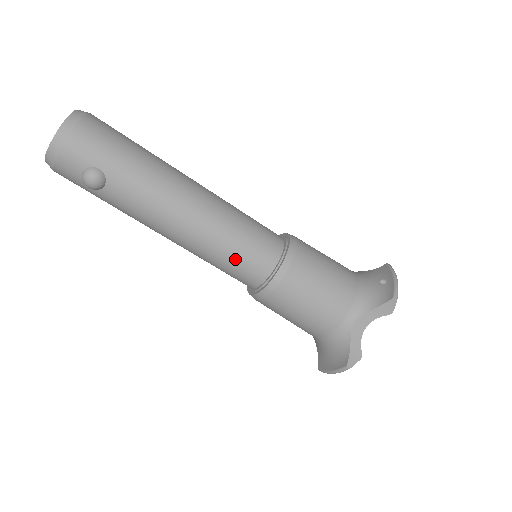
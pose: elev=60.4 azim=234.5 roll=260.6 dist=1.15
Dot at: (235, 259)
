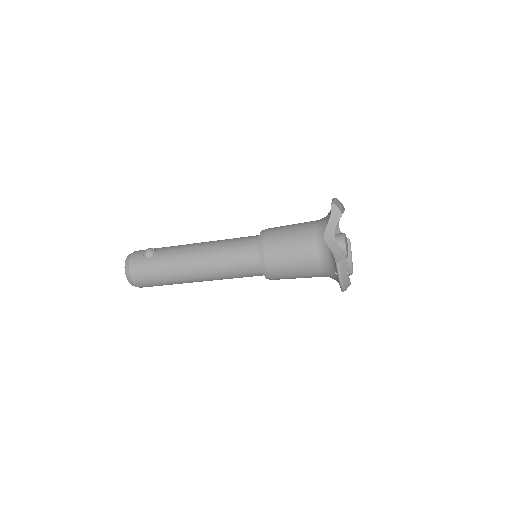
Dot at: occluded
